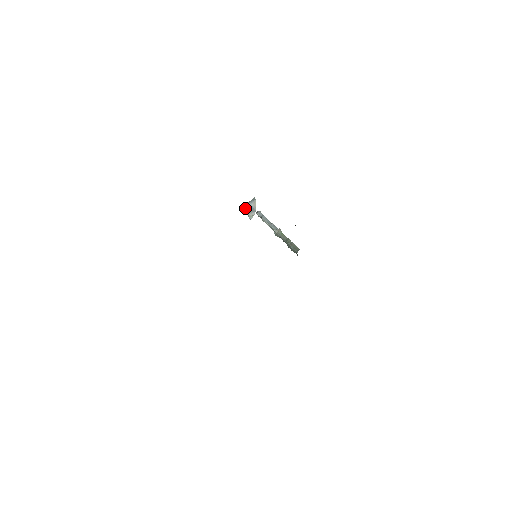
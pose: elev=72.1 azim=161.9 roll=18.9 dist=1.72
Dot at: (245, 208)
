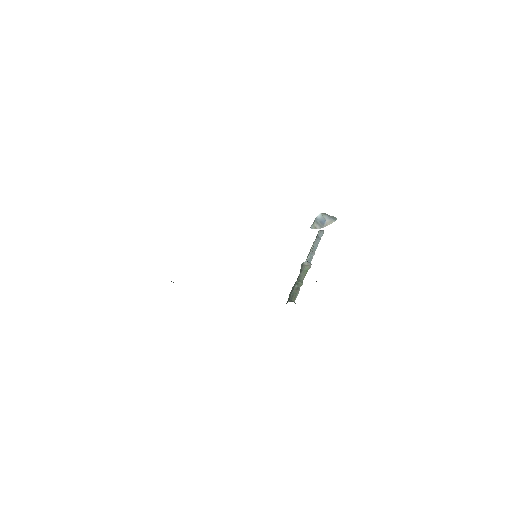
Dot at: (319, 215)
